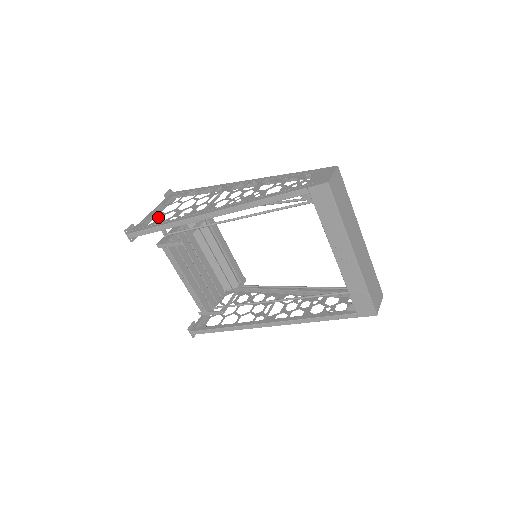
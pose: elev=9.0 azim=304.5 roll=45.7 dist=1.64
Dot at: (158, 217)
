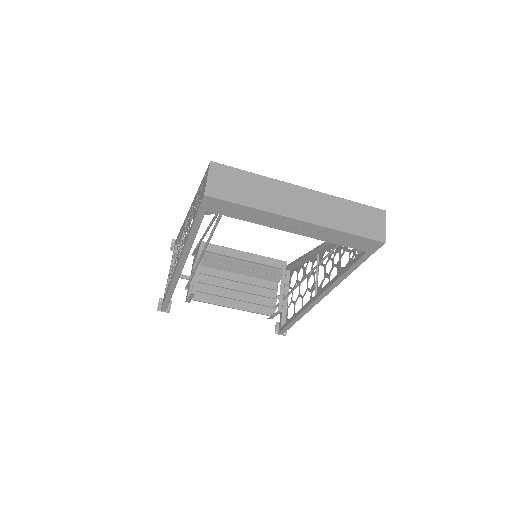
Dot at: occluded
